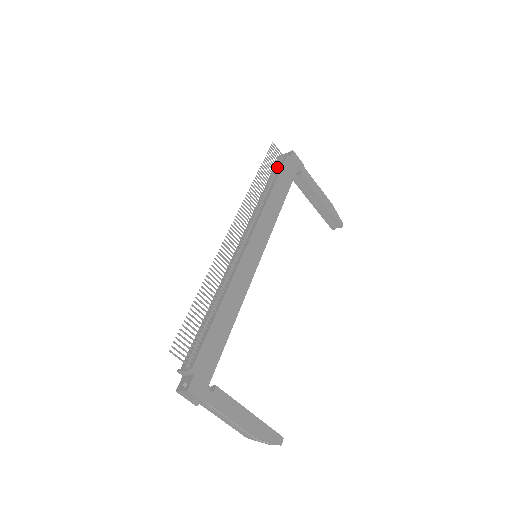
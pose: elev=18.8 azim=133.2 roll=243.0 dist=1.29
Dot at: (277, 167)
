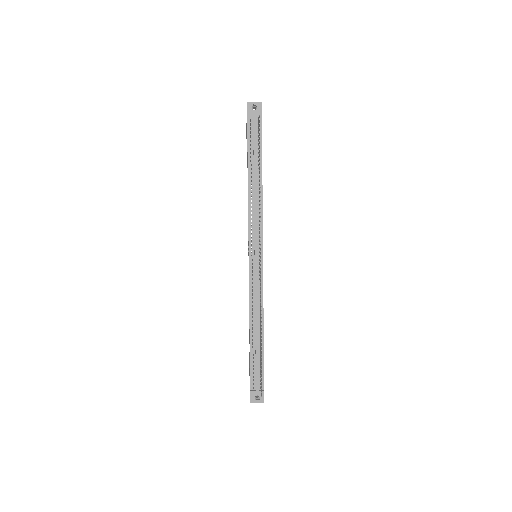
Dot at: (256, 139)
